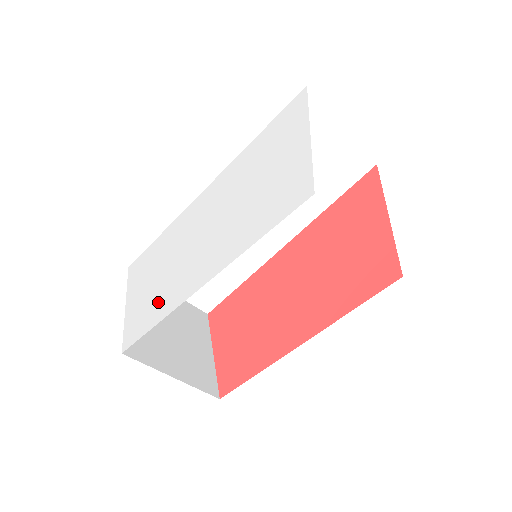
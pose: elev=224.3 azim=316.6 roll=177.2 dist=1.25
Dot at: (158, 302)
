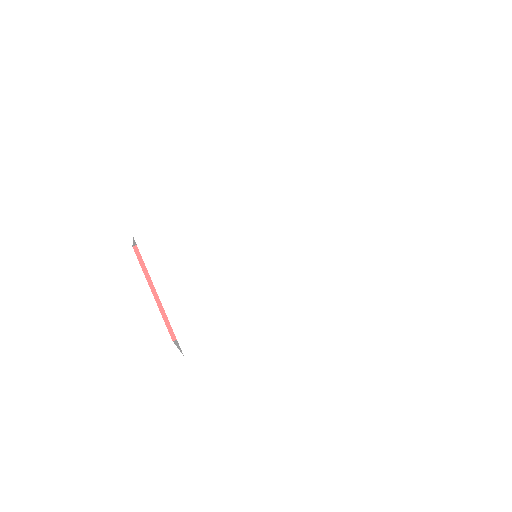
Dot at: (222, 316)
